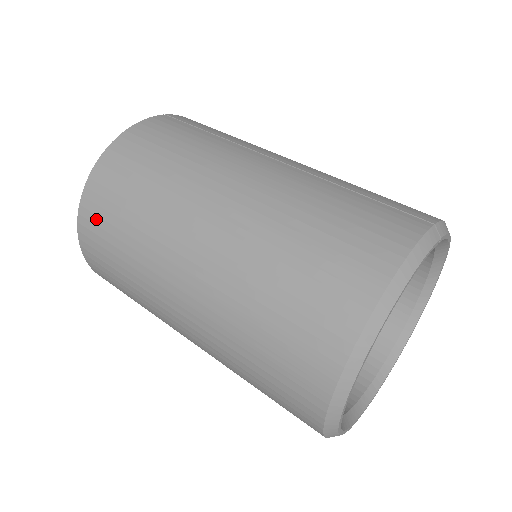
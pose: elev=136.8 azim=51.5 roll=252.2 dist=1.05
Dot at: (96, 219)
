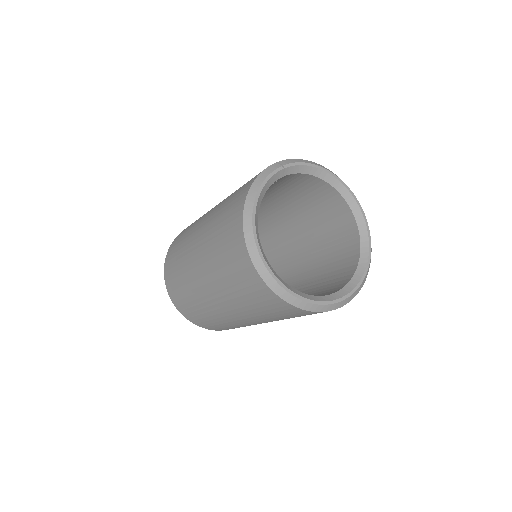
Dot at: (172, 288)
